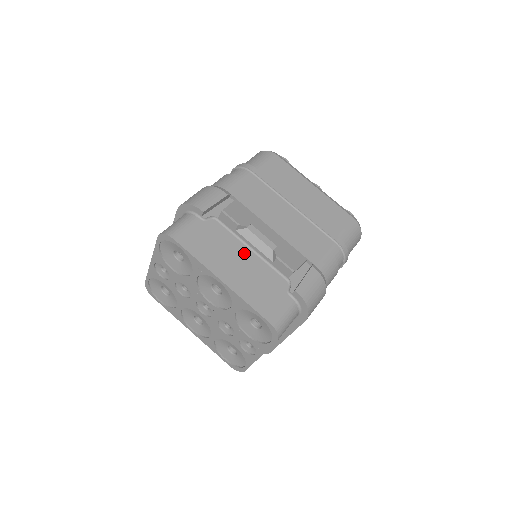
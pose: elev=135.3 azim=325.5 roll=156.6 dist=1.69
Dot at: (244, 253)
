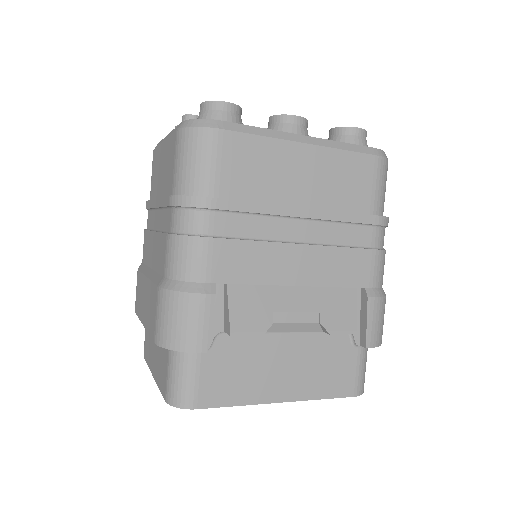
Dot at: (282, 344)
